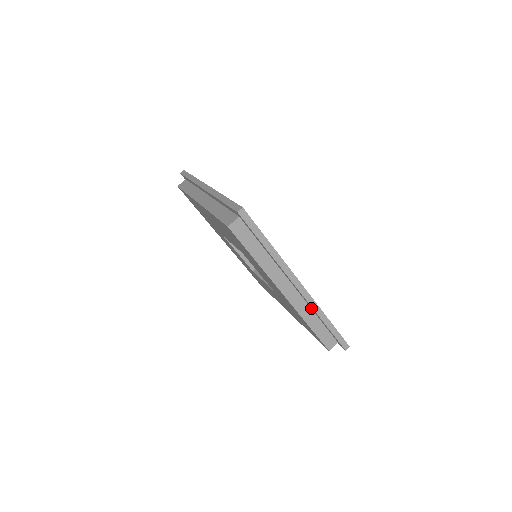
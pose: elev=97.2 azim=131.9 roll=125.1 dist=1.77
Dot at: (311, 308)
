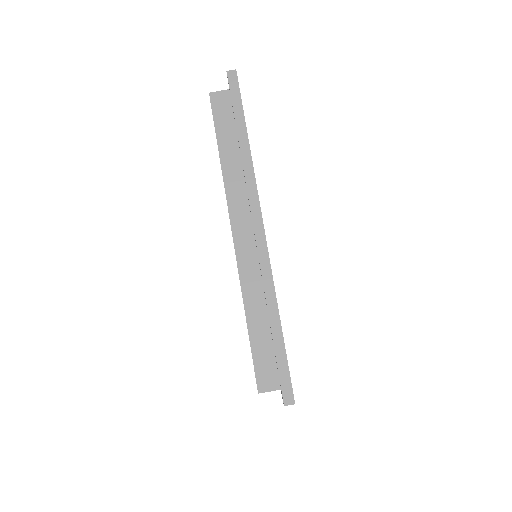
Dot at: occluded
